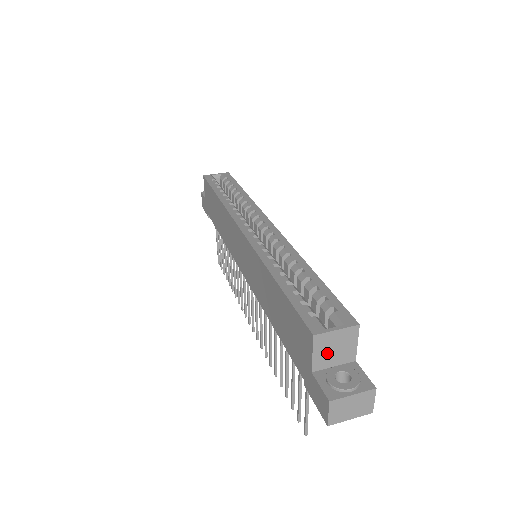
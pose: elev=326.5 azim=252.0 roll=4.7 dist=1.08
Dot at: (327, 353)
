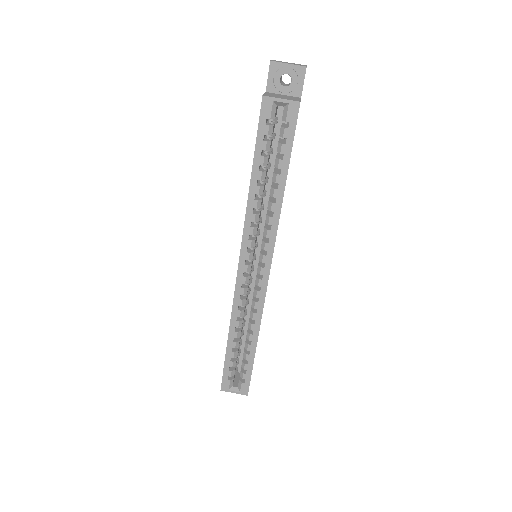
Dot at: occluded
